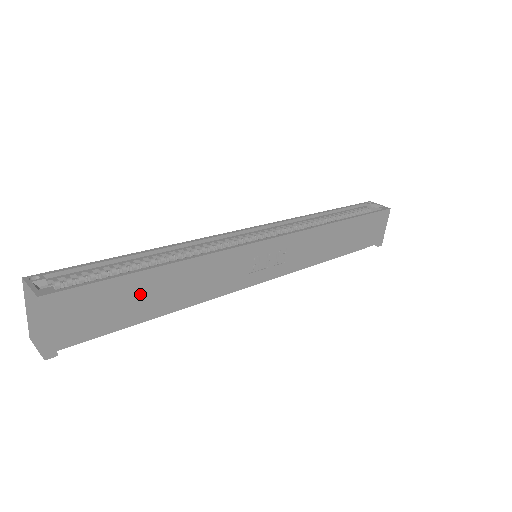
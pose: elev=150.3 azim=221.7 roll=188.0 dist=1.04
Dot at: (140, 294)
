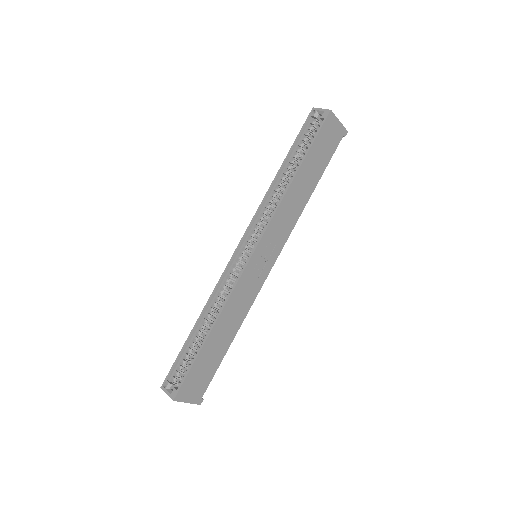
Dot at: (212, 352)
